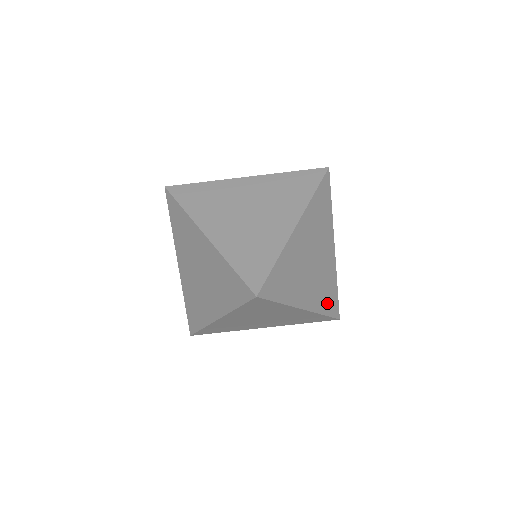
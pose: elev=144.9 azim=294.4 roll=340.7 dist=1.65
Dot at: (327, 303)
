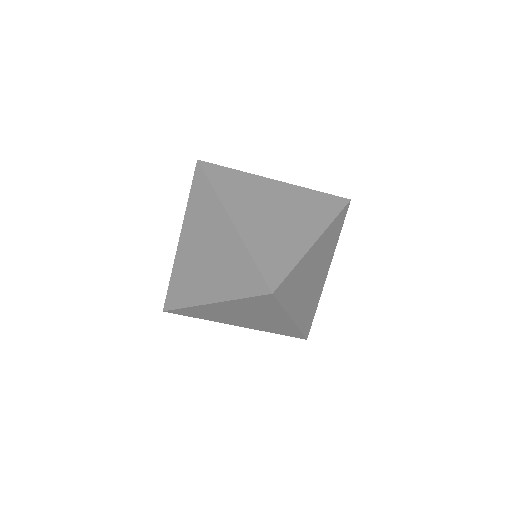
Dot at: (306, 321)
